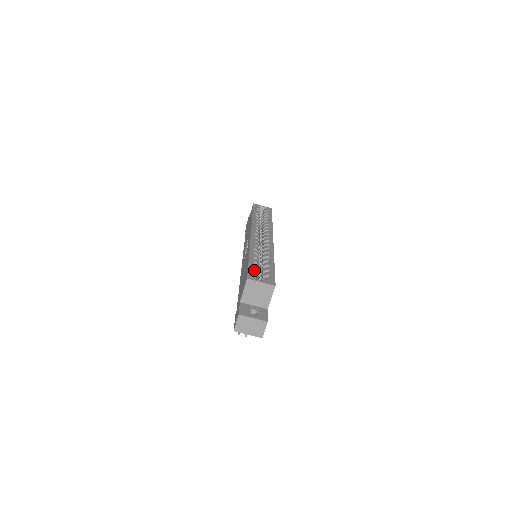
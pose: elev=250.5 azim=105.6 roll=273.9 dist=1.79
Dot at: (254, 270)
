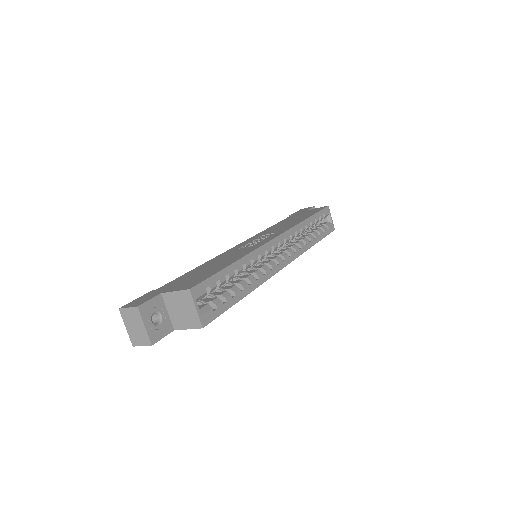
Dot at: (212, 286)
